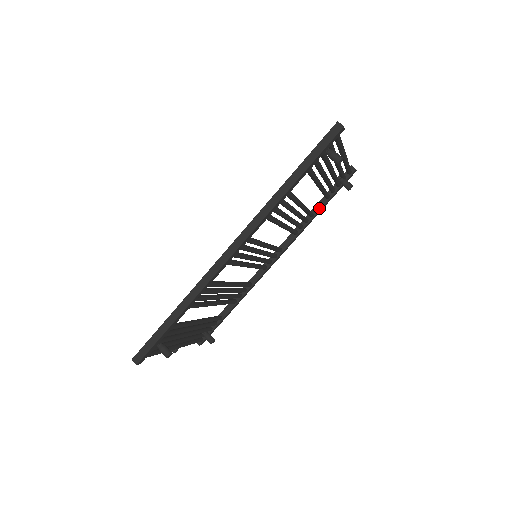
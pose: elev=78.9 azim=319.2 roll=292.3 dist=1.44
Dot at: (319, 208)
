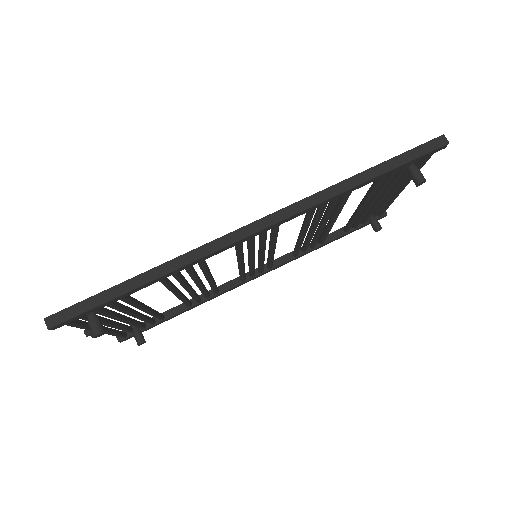
Dot at: (332, 238)
